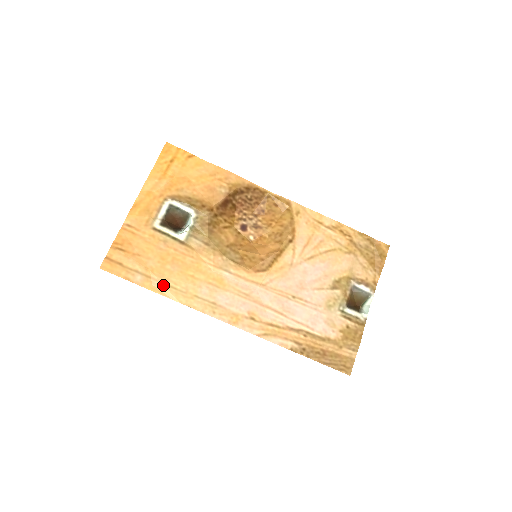
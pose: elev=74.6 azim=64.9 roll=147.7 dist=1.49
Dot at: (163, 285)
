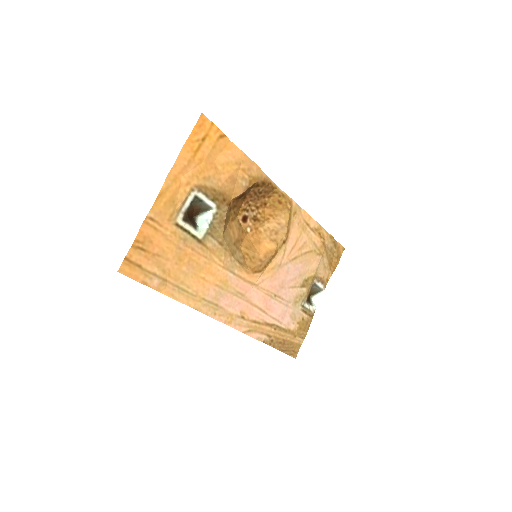
Dot at: (177, 289)
